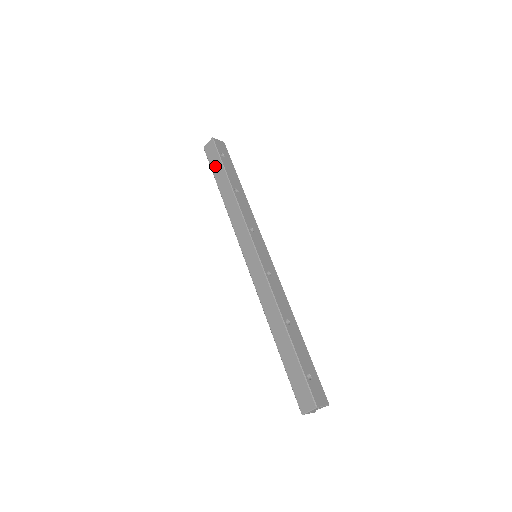
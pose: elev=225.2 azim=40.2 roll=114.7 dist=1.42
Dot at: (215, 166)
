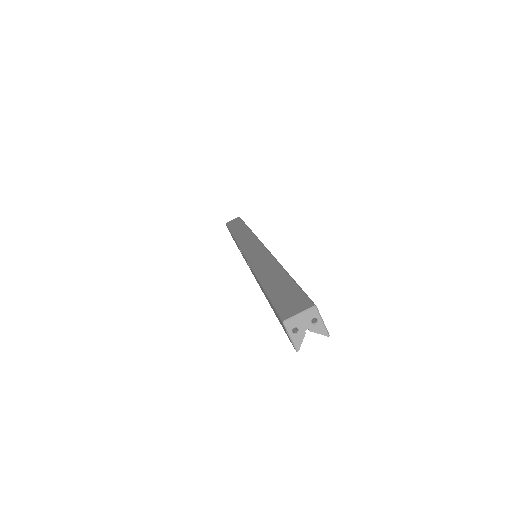
Dot at: (234, 225)
